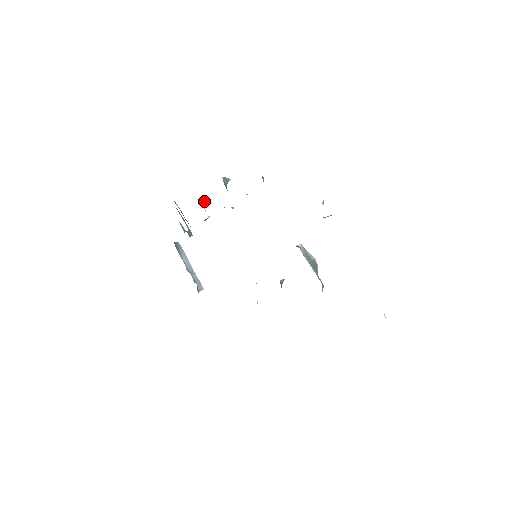
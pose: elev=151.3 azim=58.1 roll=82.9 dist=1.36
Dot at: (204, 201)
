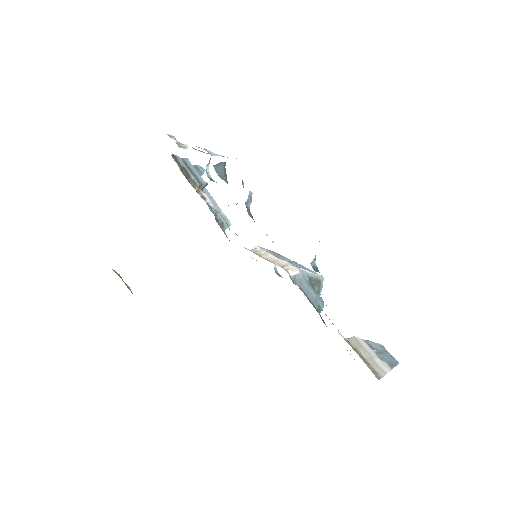
Dot at: (209, 163)
